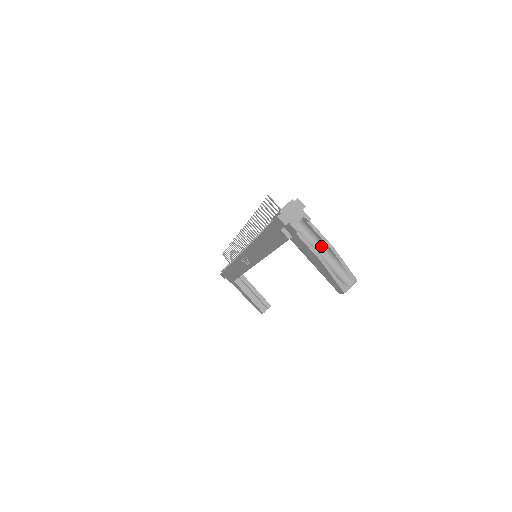
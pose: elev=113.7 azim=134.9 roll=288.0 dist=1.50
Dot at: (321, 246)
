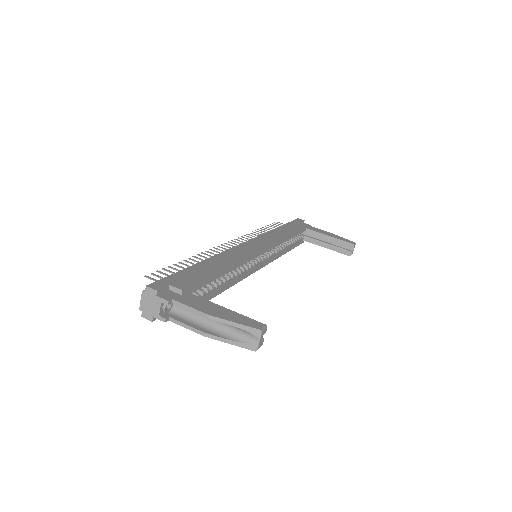
Dot at: occluded
